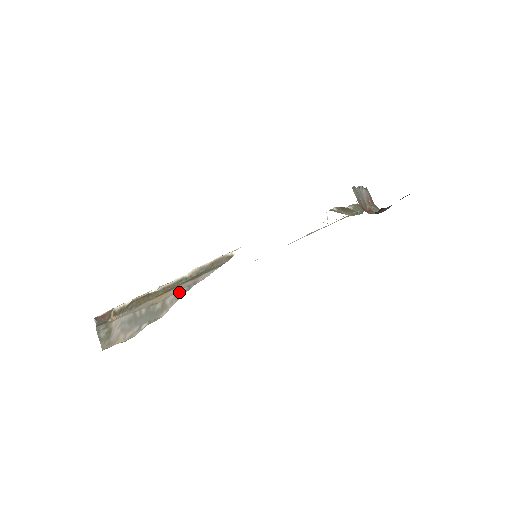
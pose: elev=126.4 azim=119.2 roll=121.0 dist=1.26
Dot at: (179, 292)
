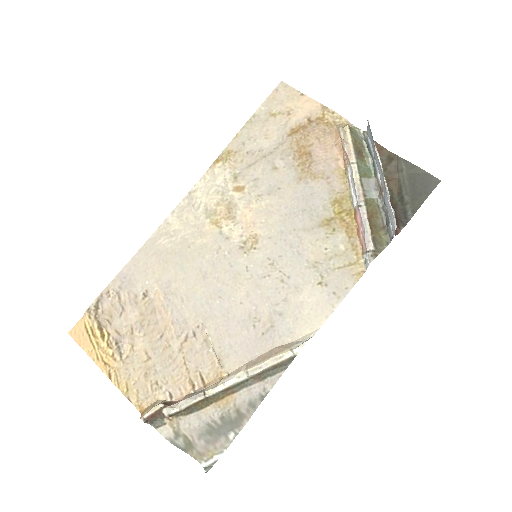
Dot at: (253, 402)
